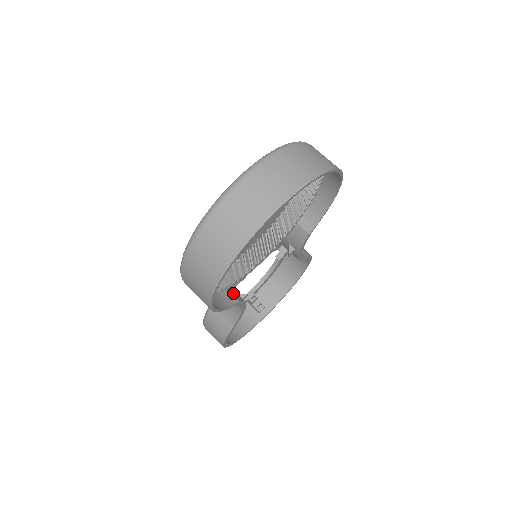
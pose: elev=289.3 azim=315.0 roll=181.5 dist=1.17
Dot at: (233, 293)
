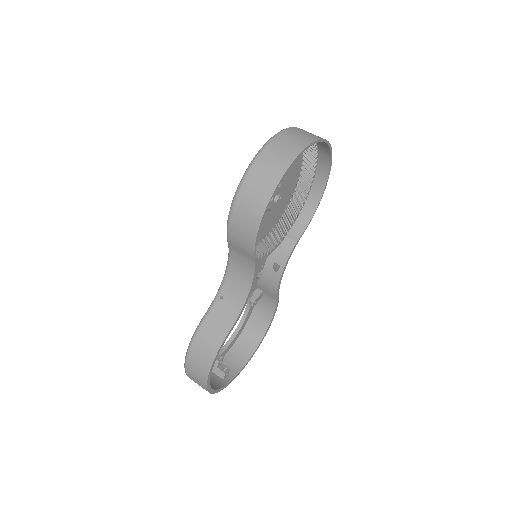
Dot at: occluded
